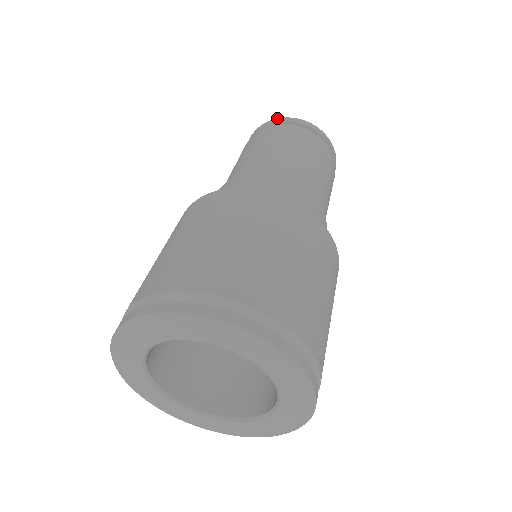
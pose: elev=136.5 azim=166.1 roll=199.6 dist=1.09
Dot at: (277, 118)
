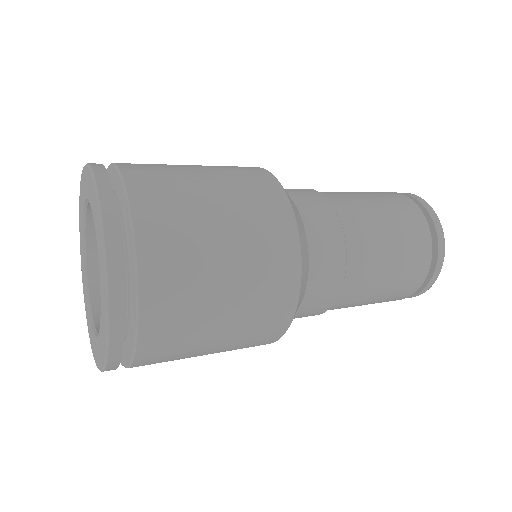
Dot at: occluded
